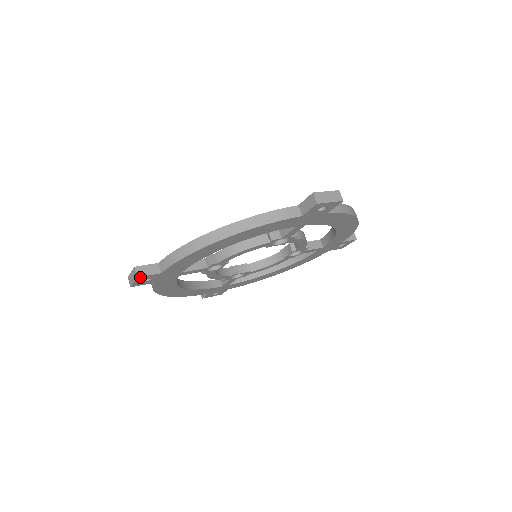
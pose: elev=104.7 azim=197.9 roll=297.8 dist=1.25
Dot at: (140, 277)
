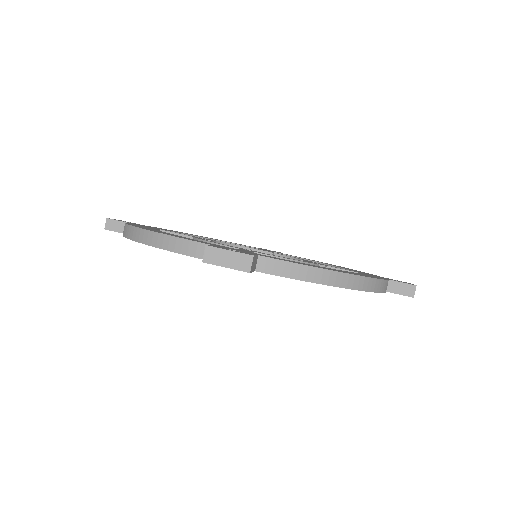
Dot at: (109, 230)
